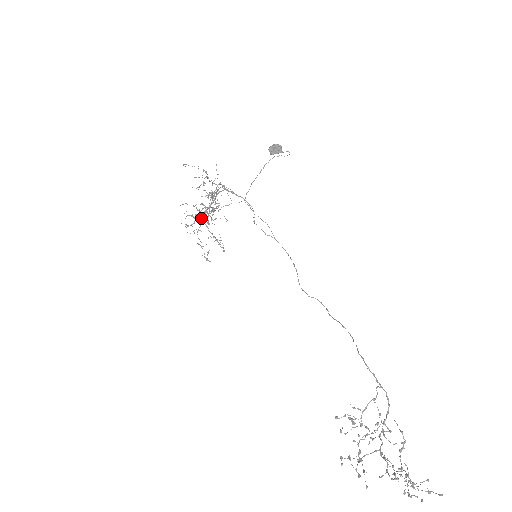
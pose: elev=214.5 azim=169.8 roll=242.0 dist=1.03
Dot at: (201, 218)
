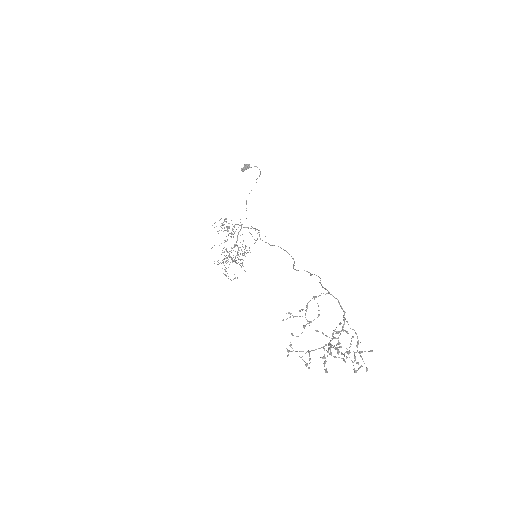
Dot at: (230, 256)
